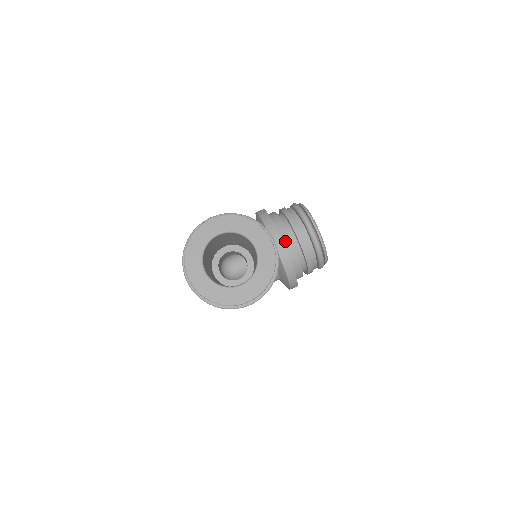
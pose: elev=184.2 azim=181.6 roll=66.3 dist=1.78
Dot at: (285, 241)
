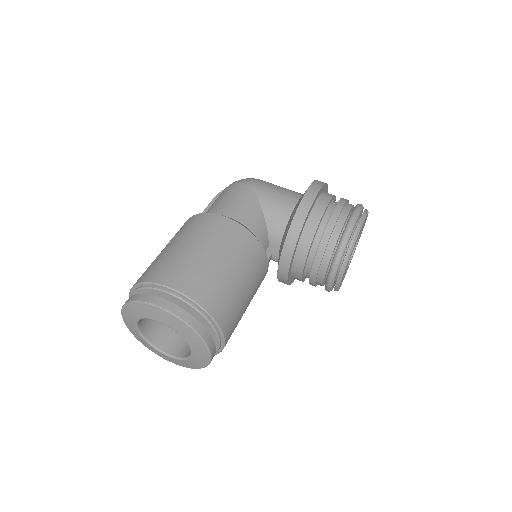
Dot at: (296, 266)
